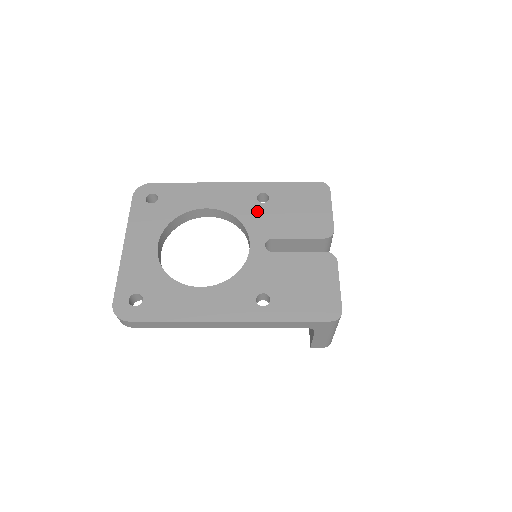
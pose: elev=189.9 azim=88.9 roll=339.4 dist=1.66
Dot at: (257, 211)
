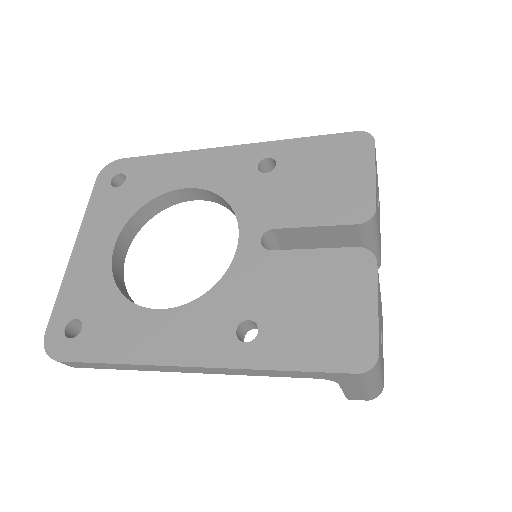
Dot at: (255, 186)
